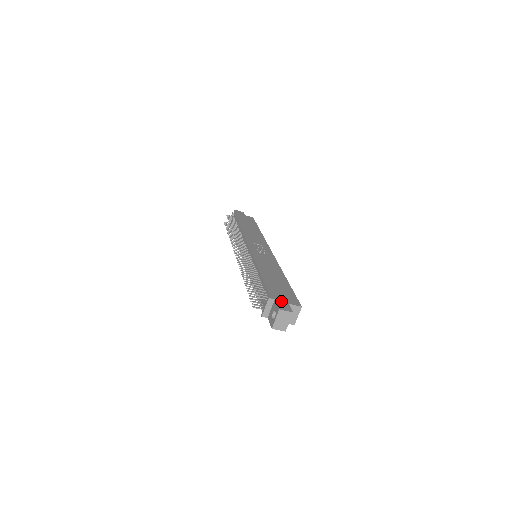
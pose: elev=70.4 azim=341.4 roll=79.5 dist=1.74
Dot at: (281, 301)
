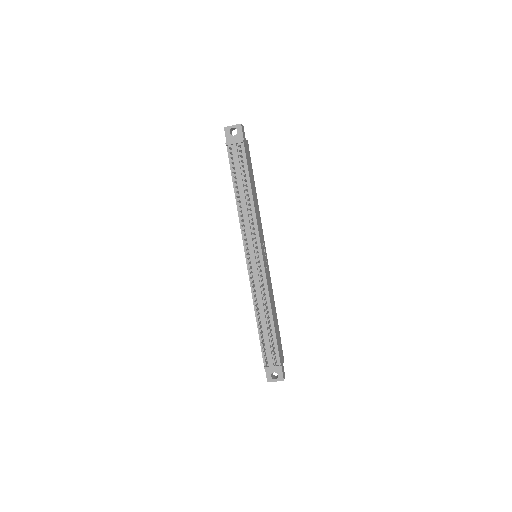
Dot at: (282, 365)
